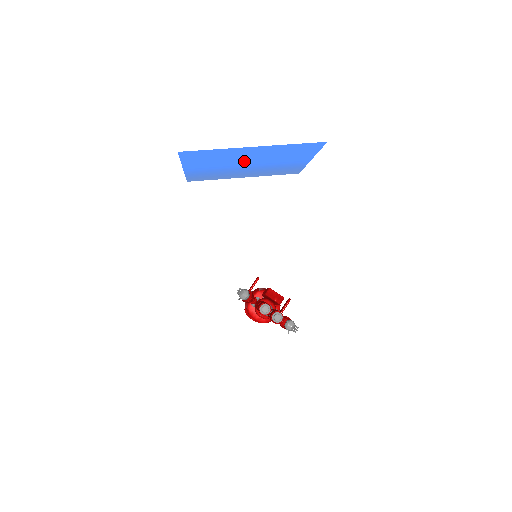
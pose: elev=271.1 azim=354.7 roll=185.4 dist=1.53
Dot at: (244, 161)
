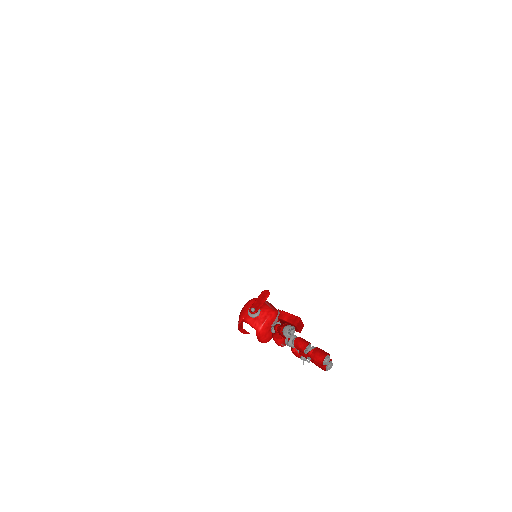
Dot at: occluded
